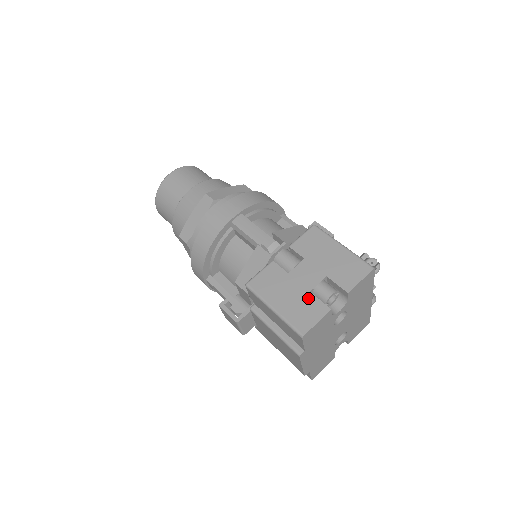
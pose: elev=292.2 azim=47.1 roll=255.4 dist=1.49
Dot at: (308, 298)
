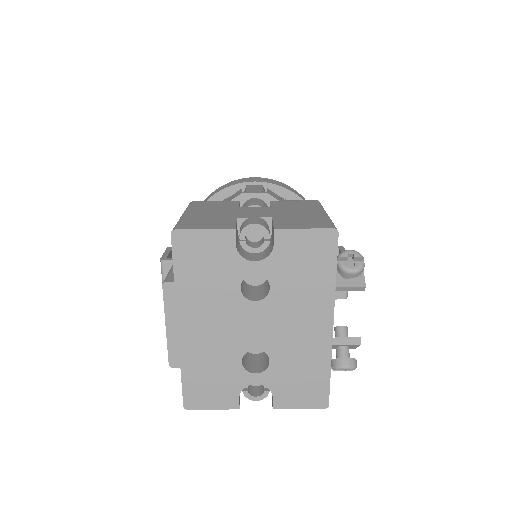
Dot at: (227, 219)
